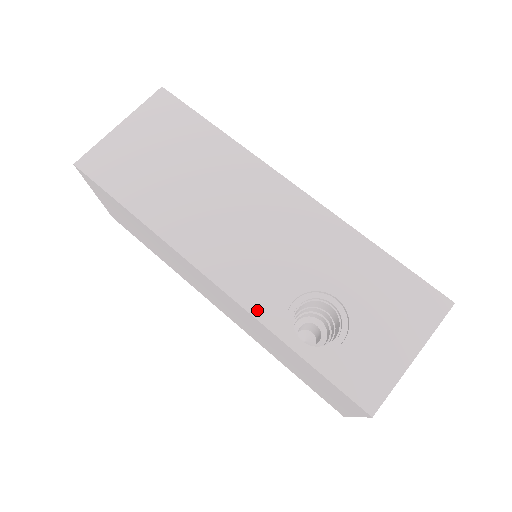
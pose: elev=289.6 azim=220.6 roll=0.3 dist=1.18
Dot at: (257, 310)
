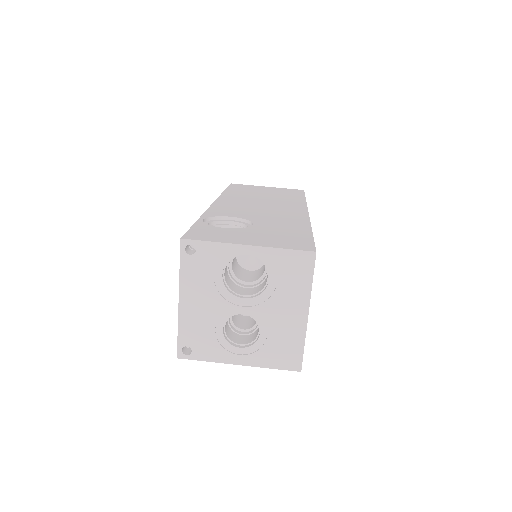
Dot at: (211, 211)
